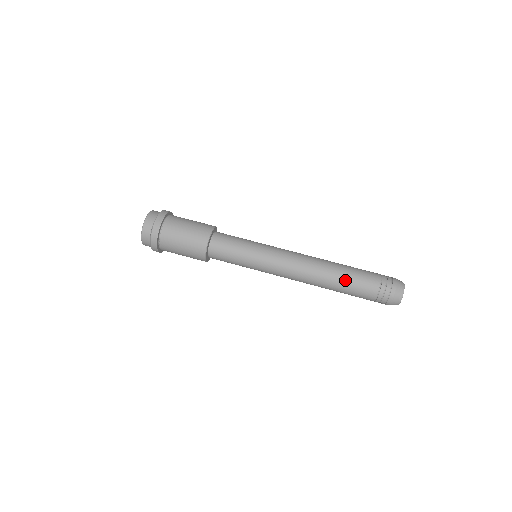
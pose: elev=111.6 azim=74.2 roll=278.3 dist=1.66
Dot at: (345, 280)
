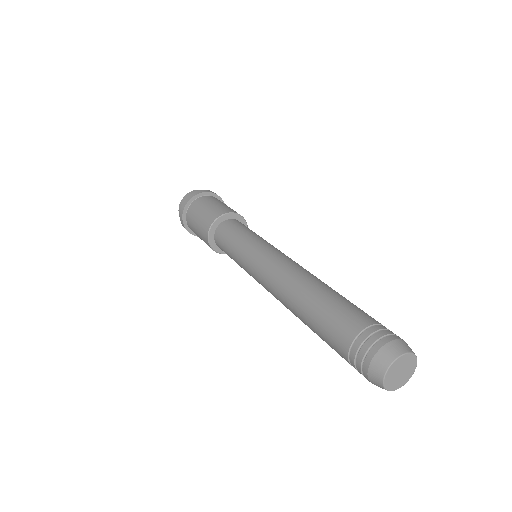
Dot at: (337, 295)
